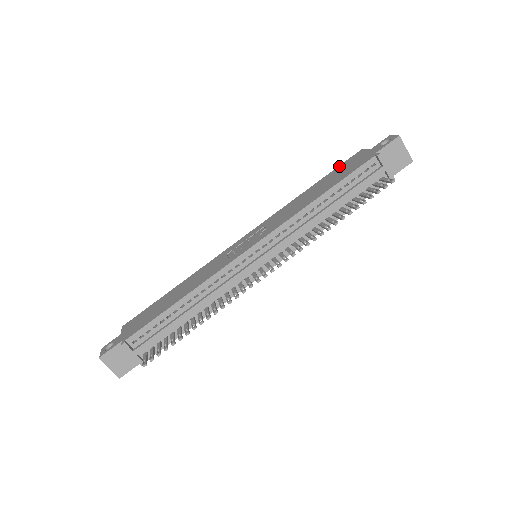
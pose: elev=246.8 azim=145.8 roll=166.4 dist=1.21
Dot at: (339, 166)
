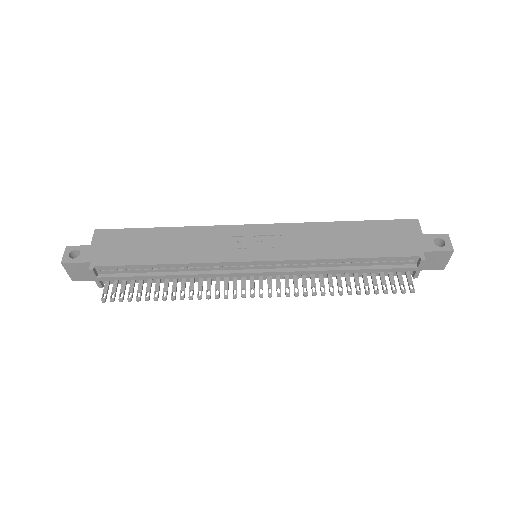
Dot at: (386, 221)
